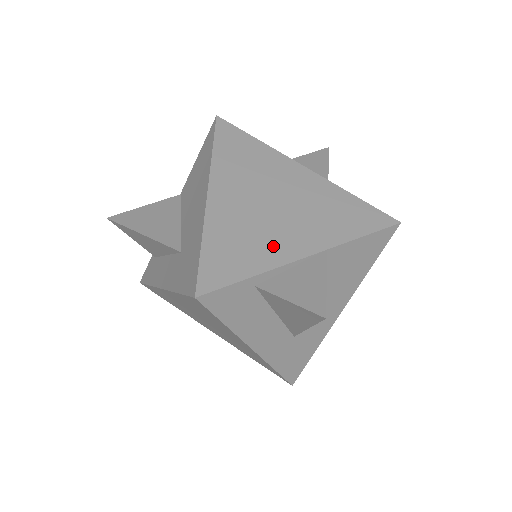
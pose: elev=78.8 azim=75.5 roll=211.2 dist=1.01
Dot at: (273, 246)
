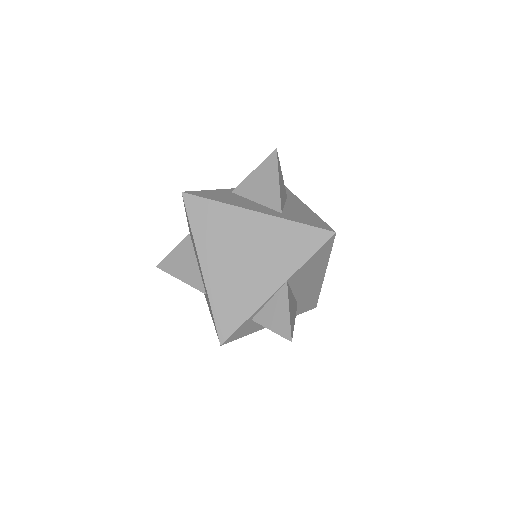
Dot at: (252, 293)
